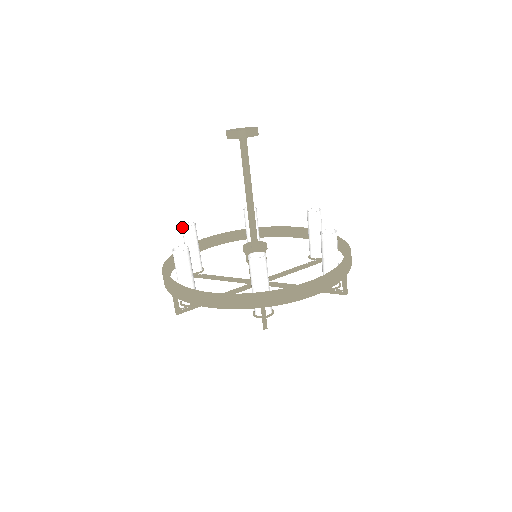
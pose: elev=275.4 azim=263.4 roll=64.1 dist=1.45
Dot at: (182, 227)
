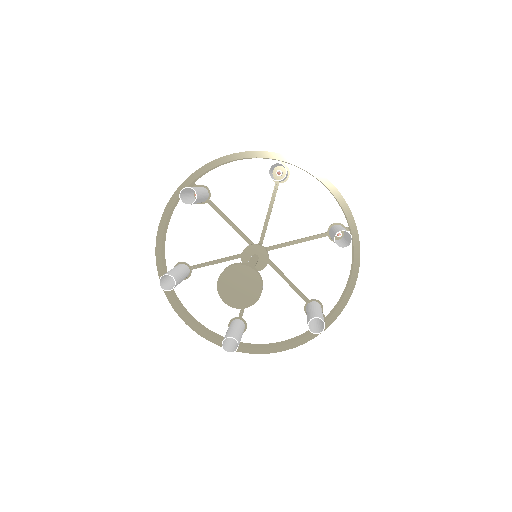
Dot at: occluded
